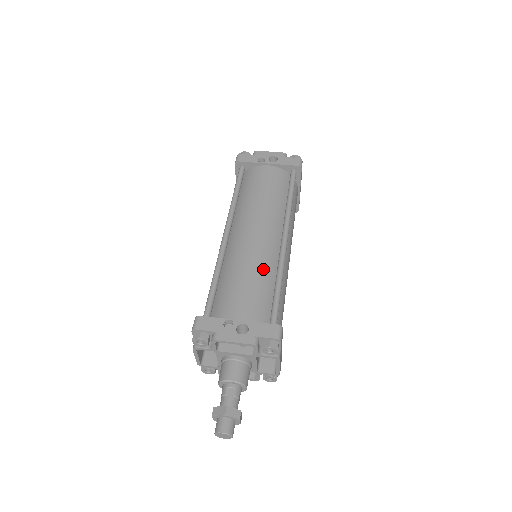
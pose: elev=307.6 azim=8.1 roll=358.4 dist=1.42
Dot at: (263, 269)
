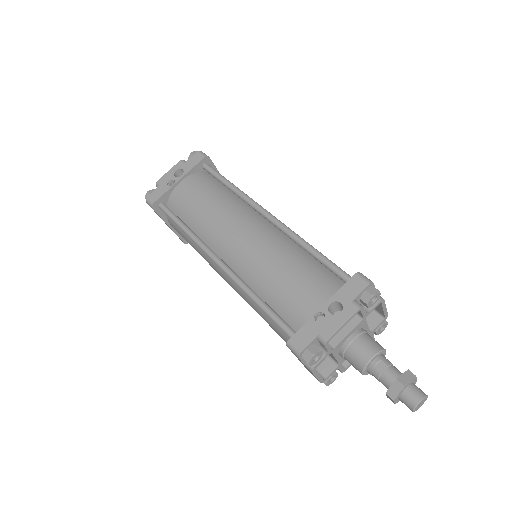
Dot at: (284, 252)
